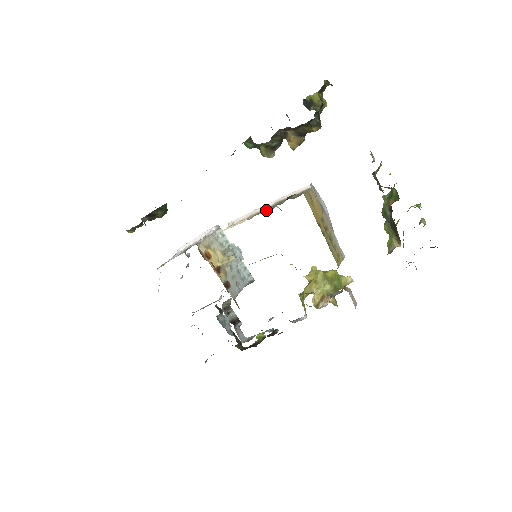
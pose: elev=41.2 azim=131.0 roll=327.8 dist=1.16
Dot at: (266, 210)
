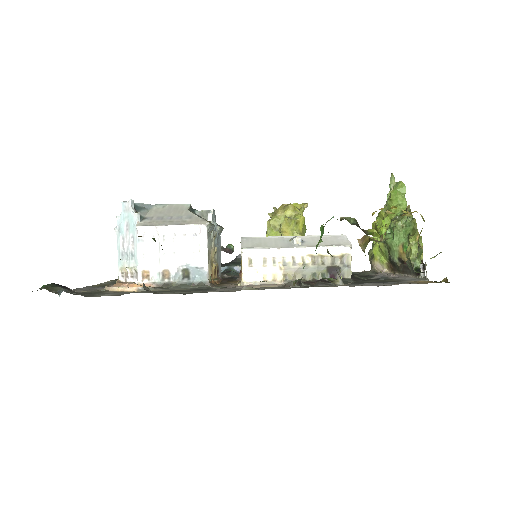
Dot at: (305, 276)
